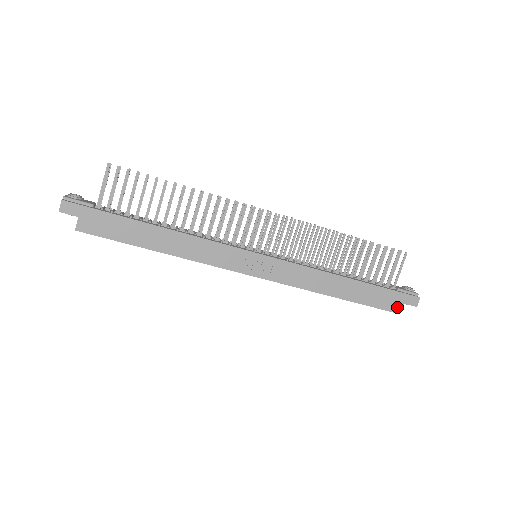
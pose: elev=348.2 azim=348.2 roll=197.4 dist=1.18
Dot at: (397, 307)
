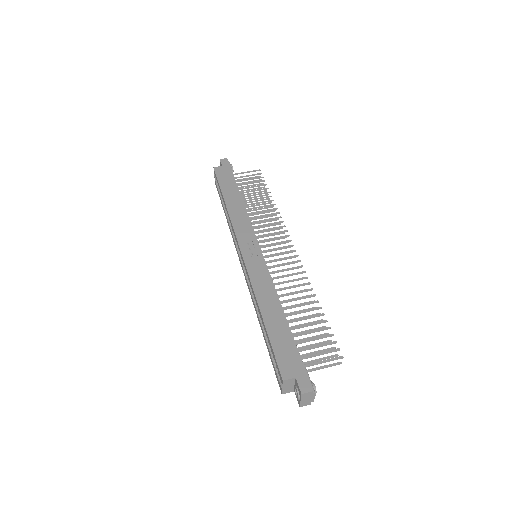
Dot at: (288, 373)
